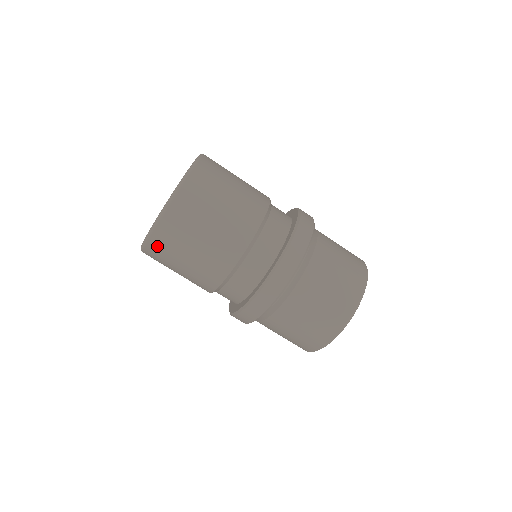
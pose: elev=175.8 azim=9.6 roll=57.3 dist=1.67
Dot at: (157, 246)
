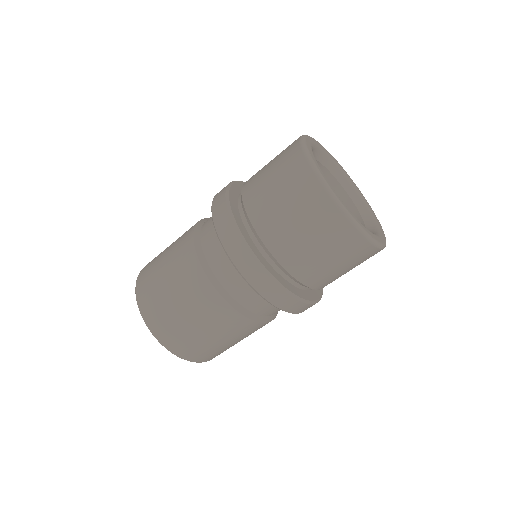
Dot at: (150, 312)
